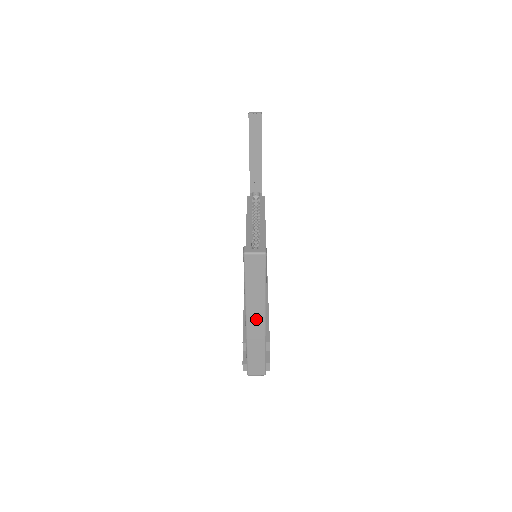
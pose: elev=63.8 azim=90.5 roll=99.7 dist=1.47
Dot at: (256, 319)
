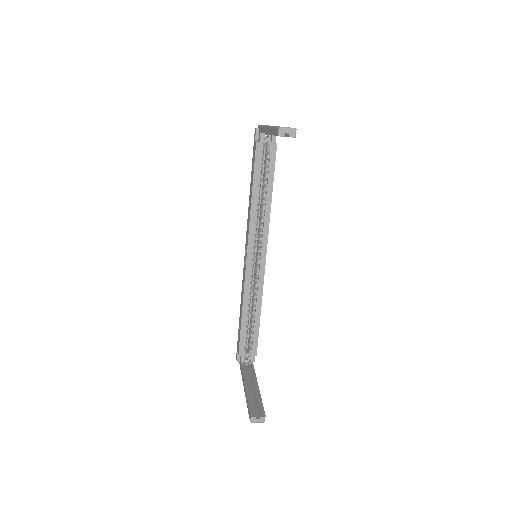
Dot at: occluded
